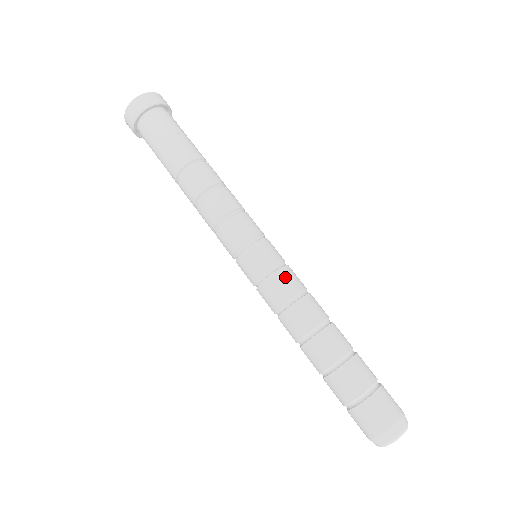
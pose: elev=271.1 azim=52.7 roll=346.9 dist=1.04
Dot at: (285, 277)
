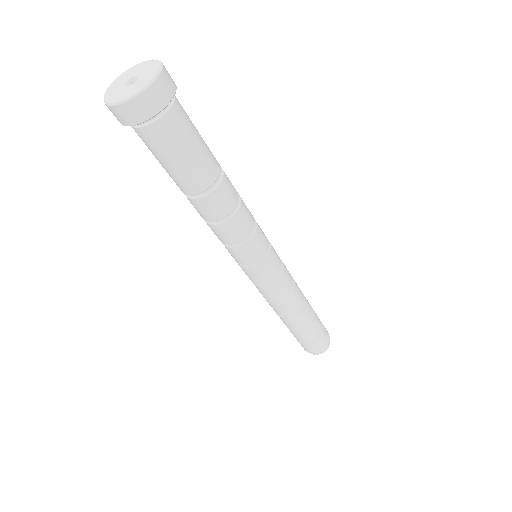
Dot at: (282, 284)
